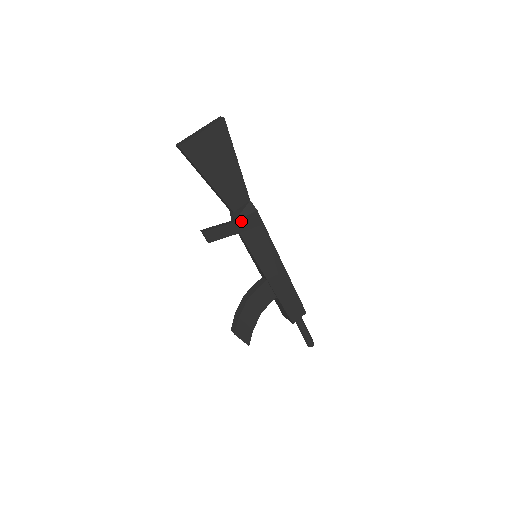
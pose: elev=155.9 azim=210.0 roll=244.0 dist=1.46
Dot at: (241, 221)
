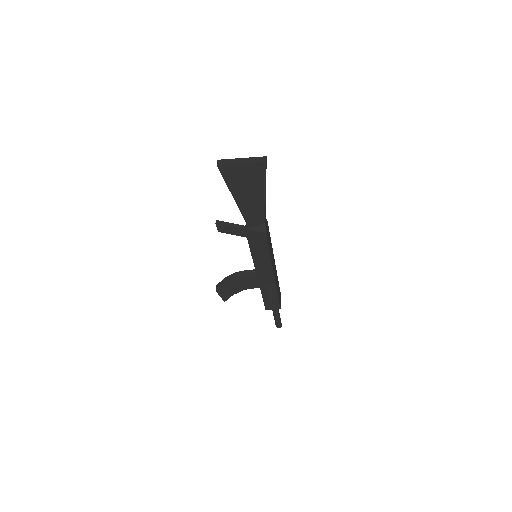
Dot at: (251, 232)
